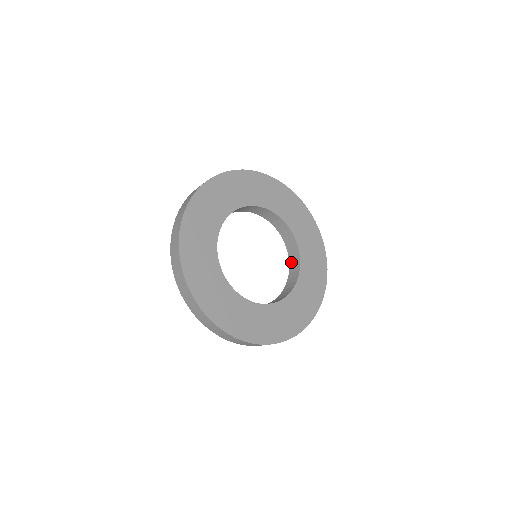
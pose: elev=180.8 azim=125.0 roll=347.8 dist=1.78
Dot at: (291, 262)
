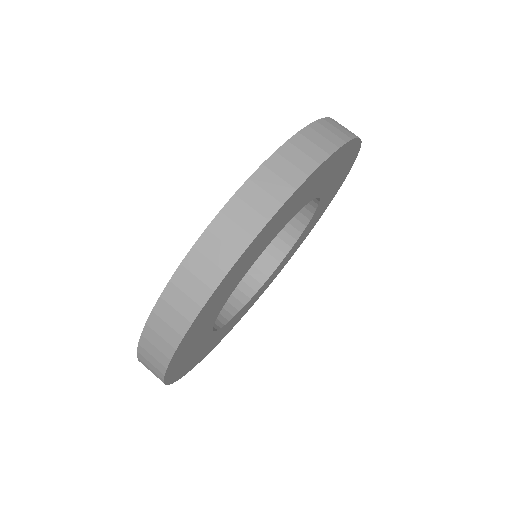
Dot at: occluded
